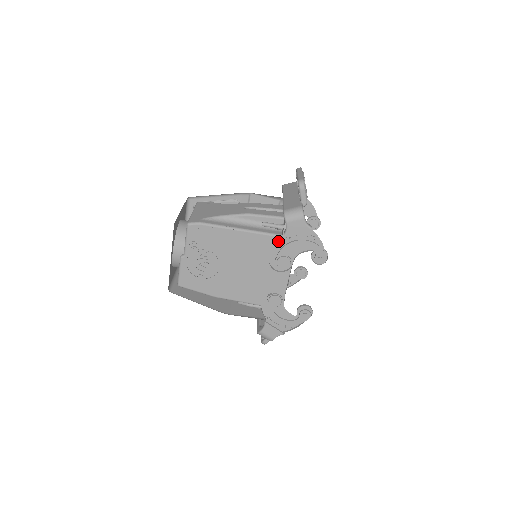
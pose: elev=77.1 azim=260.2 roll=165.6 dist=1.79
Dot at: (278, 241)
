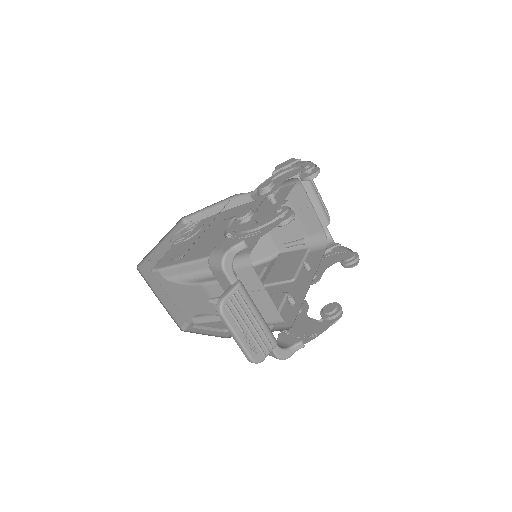
Dot at: occluded
